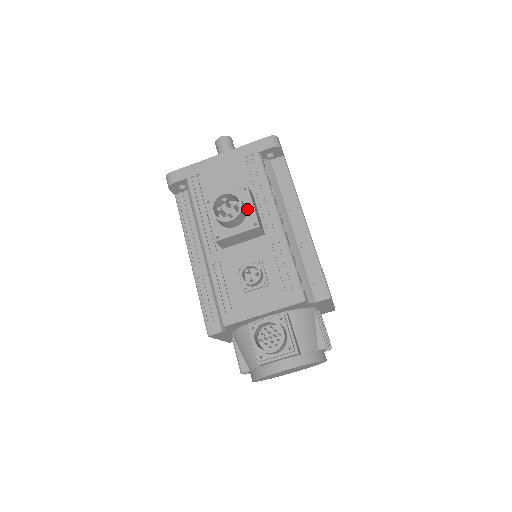
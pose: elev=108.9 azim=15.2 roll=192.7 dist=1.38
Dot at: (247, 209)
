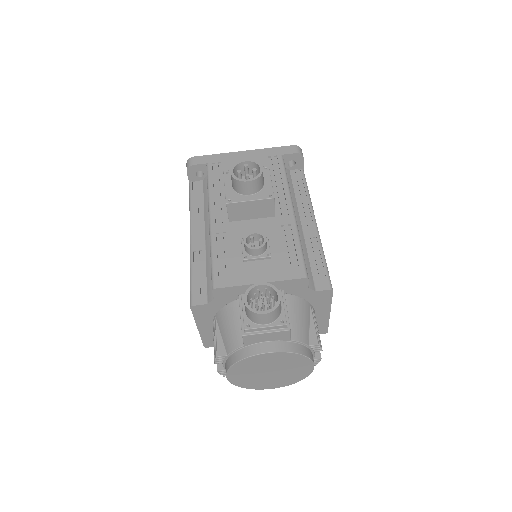
Dot at: (265, 183)
